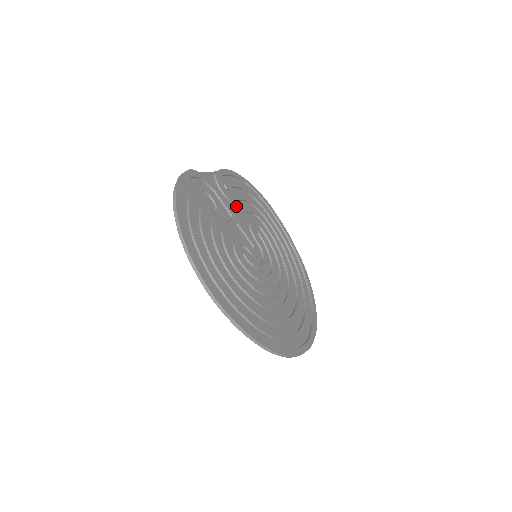
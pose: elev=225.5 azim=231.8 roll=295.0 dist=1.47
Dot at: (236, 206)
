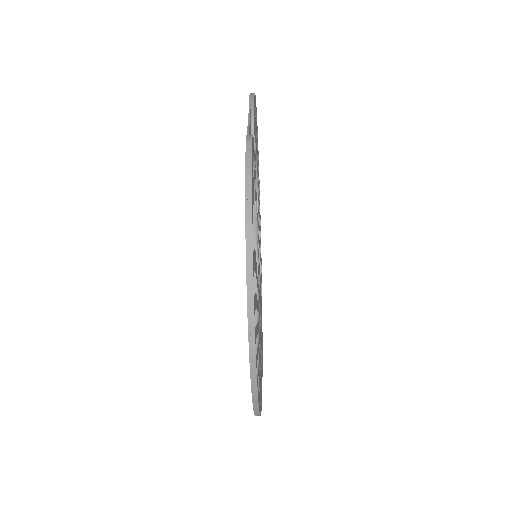
Dot at: occluded
